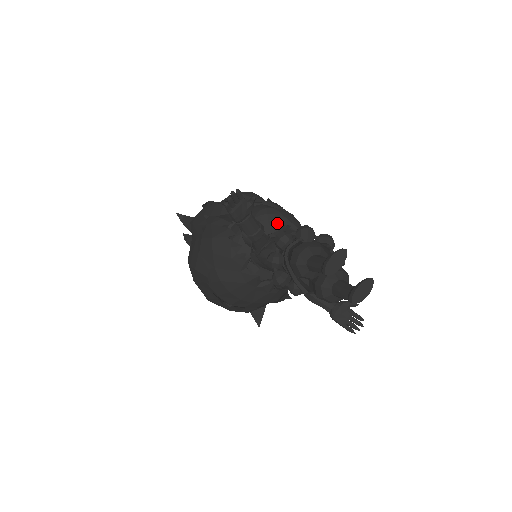
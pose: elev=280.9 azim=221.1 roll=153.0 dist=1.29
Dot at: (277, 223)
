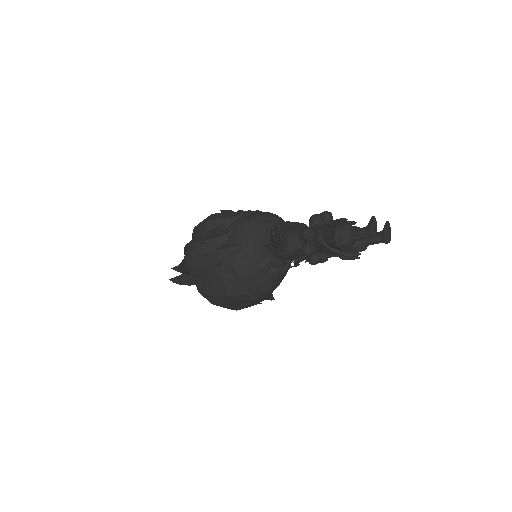
Dot at: (268, 224)
